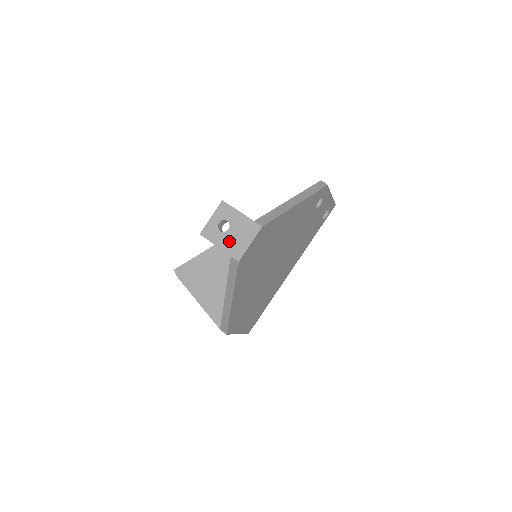
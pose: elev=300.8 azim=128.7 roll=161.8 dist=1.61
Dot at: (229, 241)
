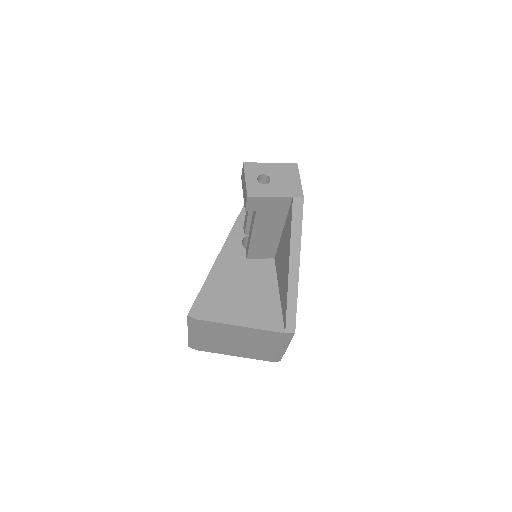
Dot at: (280, 187)
